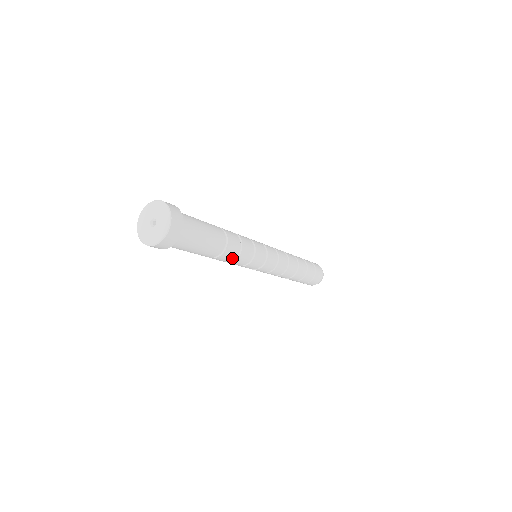
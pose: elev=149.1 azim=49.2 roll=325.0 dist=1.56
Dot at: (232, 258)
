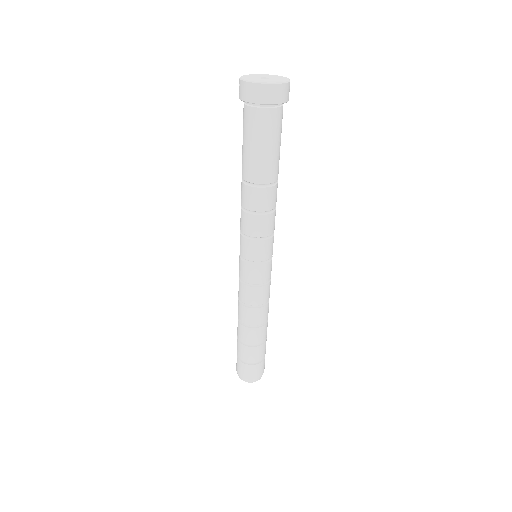
Dot at: (274, 205)
